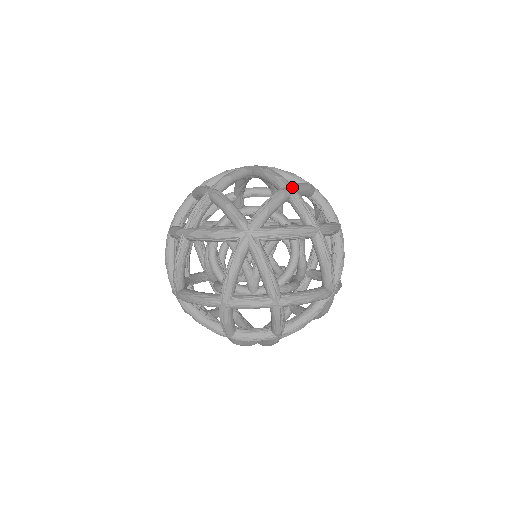
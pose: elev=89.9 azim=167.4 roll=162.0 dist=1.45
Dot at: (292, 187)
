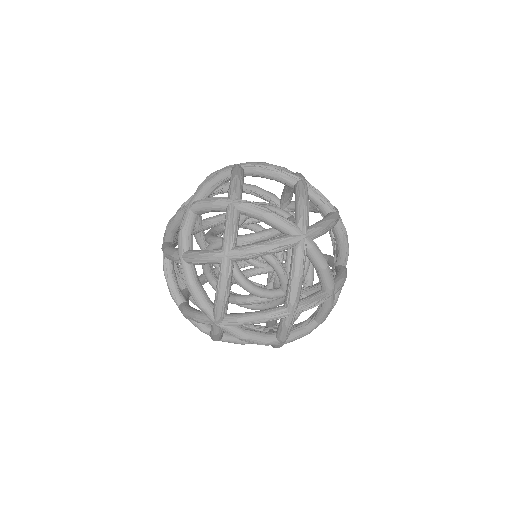
Dot at: occluded
